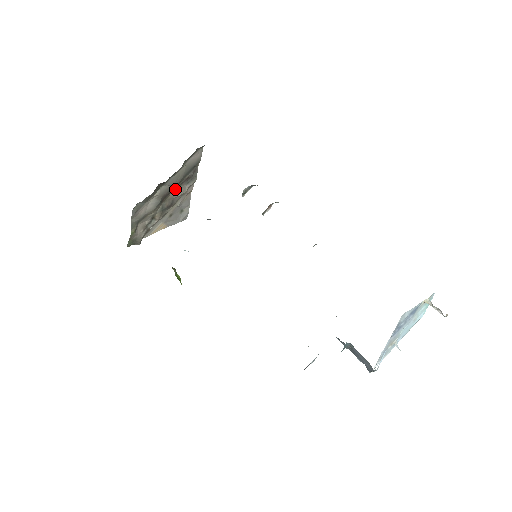
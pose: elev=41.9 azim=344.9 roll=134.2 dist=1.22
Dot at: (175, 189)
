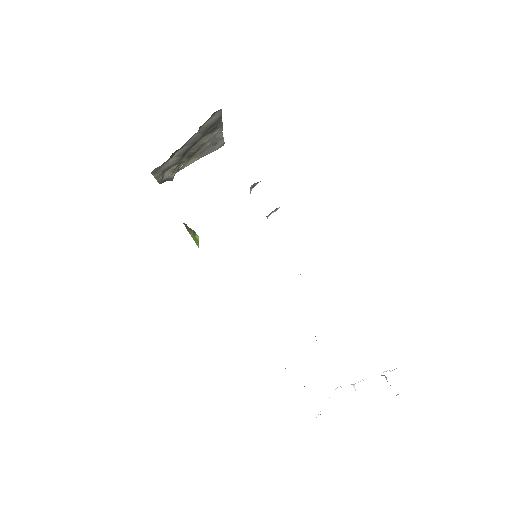
Dot at: (198, 141)
